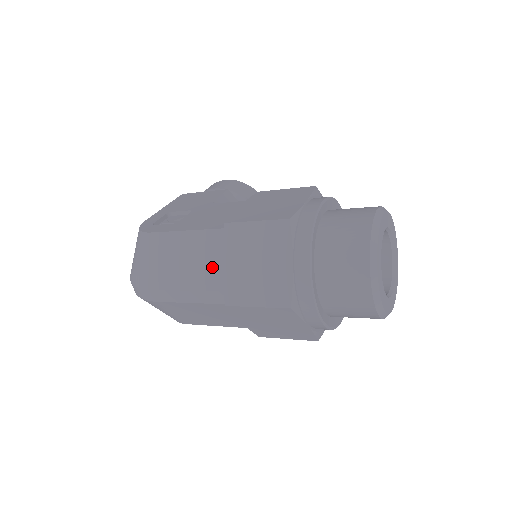
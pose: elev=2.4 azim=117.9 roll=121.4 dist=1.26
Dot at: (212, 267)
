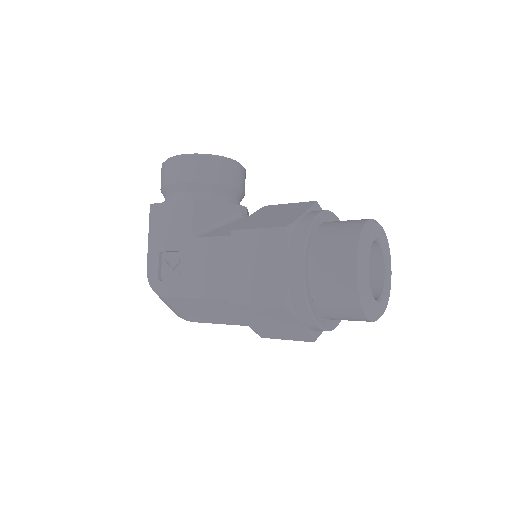
Dot at: (235, 316)
